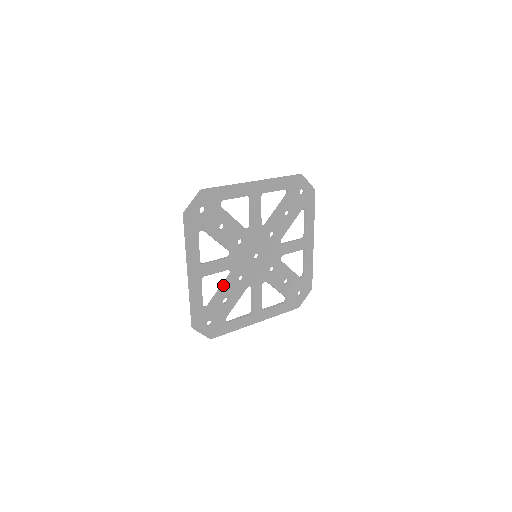
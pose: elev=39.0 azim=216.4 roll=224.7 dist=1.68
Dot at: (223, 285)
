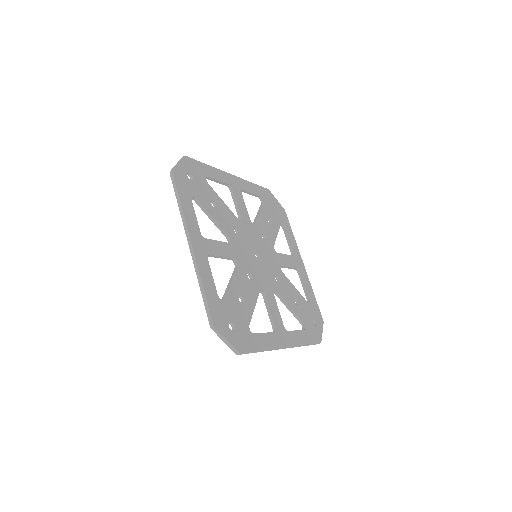
Dot at: (233, 276)
